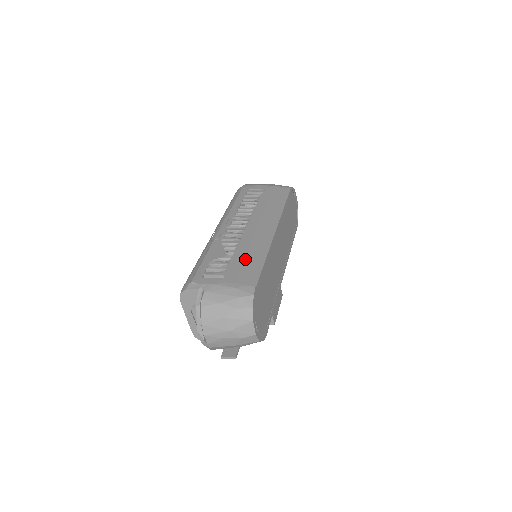
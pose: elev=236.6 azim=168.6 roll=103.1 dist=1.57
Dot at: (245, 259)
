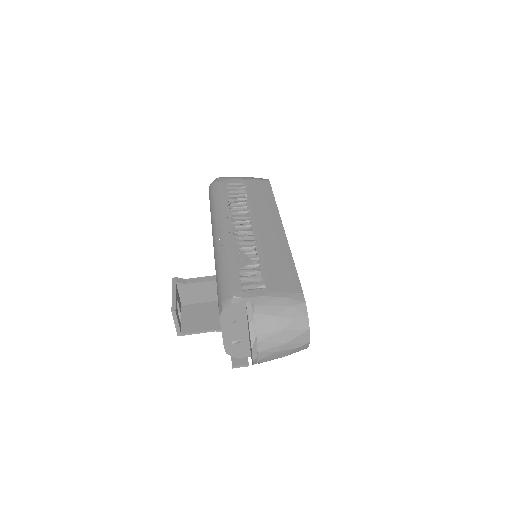
Dot at: (275, 264)
